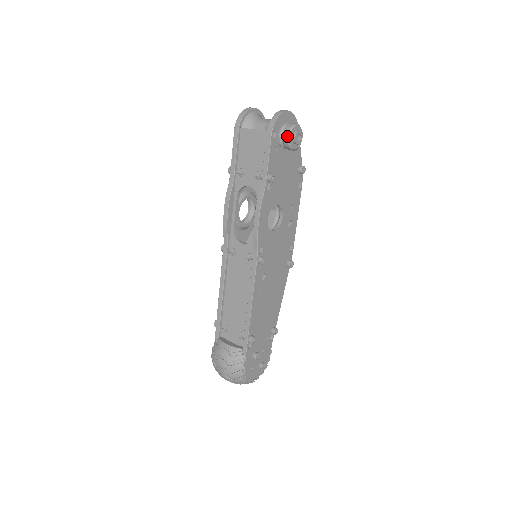
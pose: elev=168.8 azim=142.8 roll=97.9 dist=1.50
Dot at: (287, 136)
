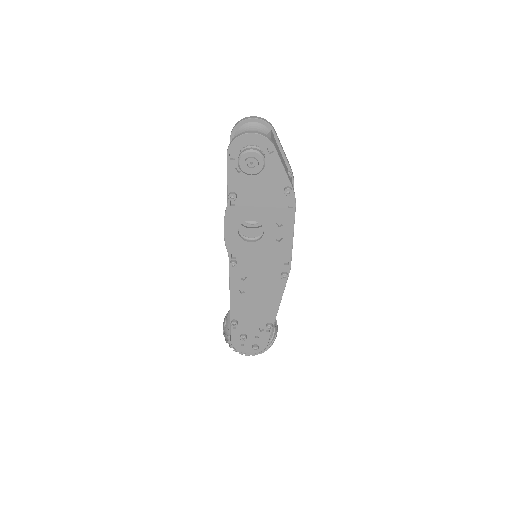
Dot at: (238, 161)
